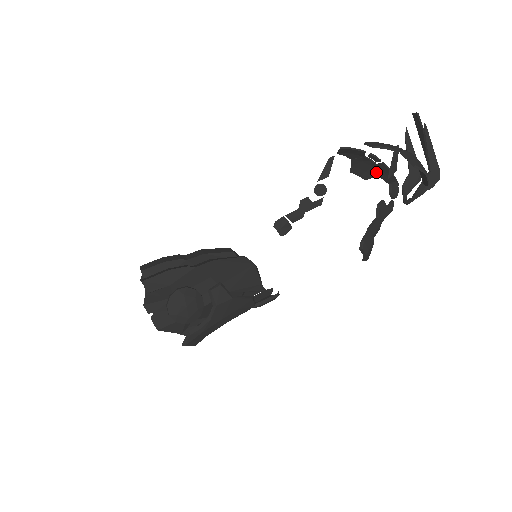
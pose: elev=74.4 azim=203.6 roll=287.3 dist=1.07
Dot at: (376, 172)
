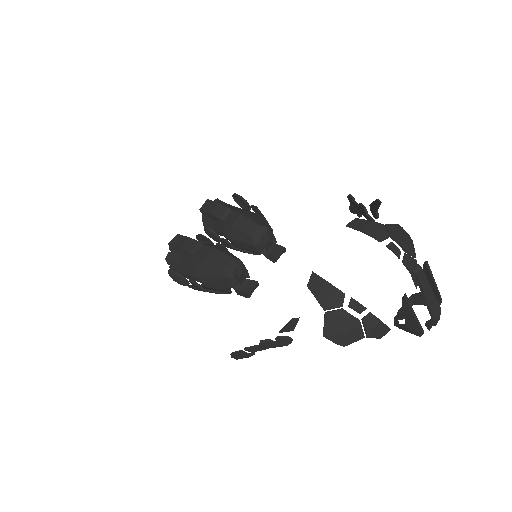
Dot at: (411, 253)
